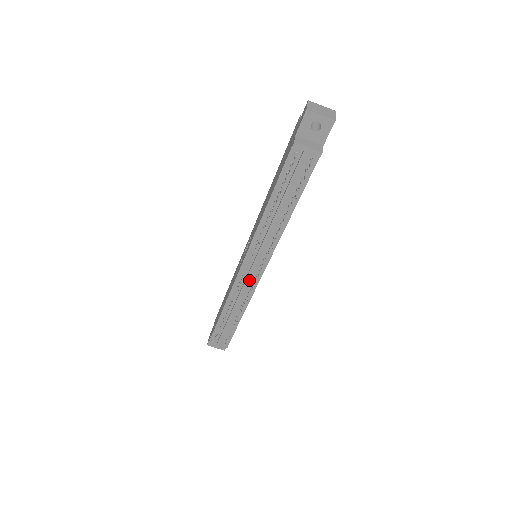
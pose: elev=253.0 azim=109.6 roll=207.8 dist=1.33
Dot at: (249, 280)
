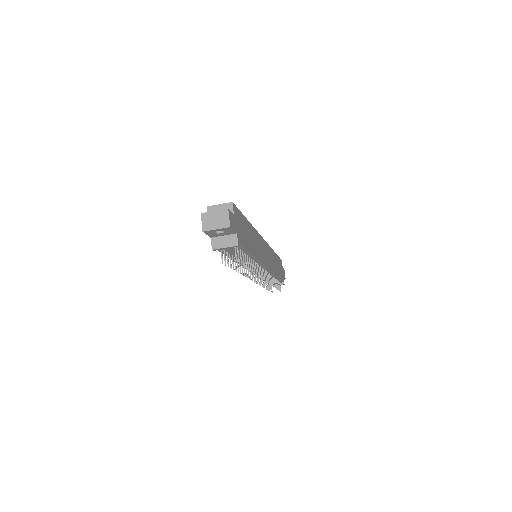
Dot at: occluded
